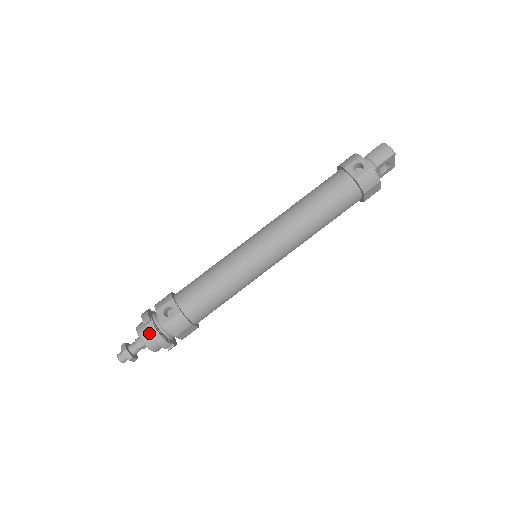
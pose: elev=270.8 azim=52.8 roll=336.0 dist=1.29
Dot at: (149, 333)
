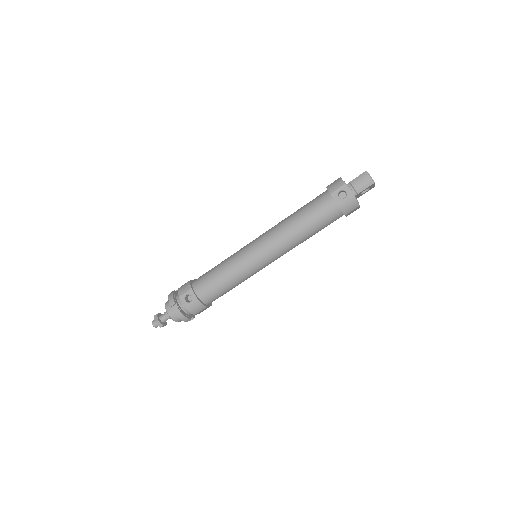
Dot at: (175, 313)
